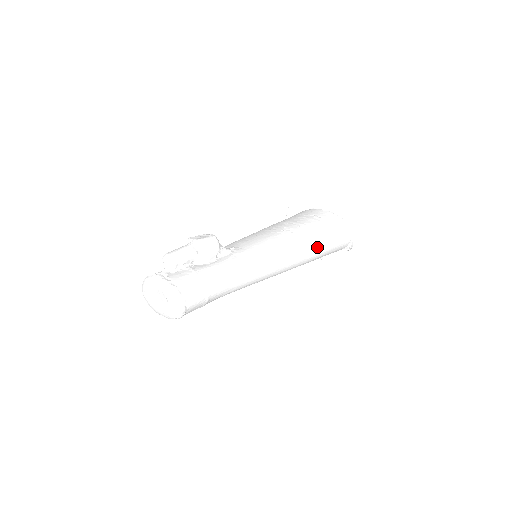
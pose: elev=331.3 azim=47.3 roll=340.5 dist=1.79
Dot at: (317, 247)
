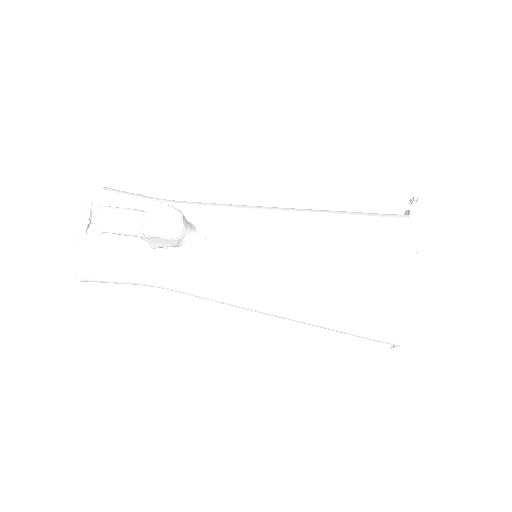
Dot at: (320, 326)
